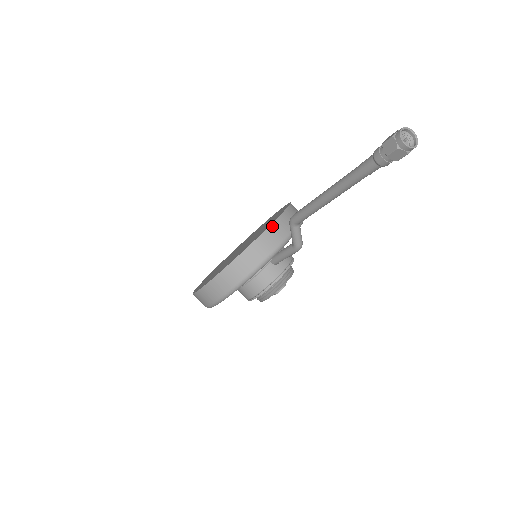
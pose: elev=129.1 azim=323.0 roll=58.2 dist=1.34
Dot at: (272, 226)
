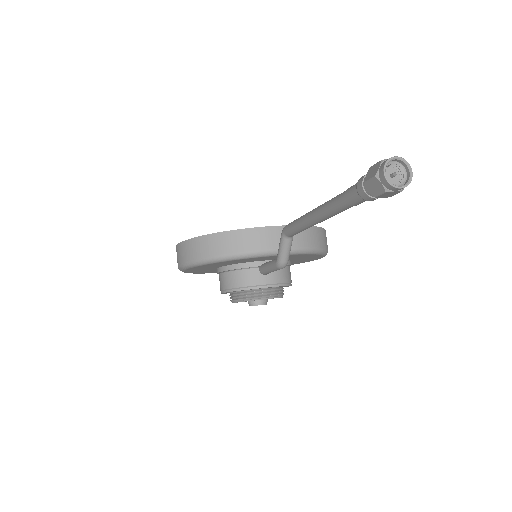
Dot at: (274, 228)
